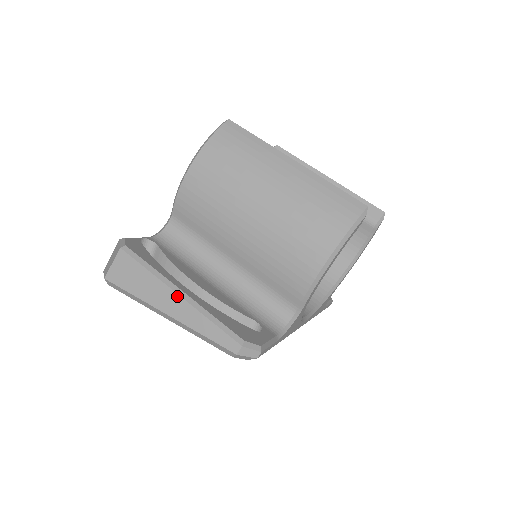
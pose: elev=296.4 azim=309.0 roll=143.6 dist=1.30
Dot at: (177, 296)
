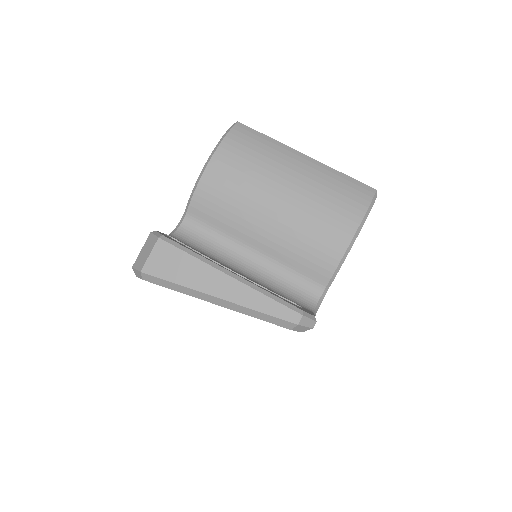
Dot at: (228, 277)
